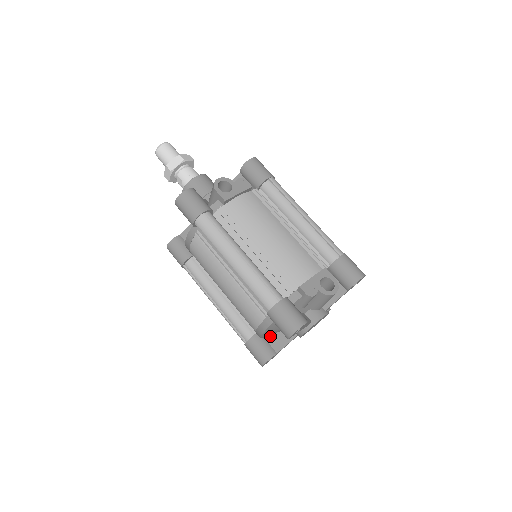
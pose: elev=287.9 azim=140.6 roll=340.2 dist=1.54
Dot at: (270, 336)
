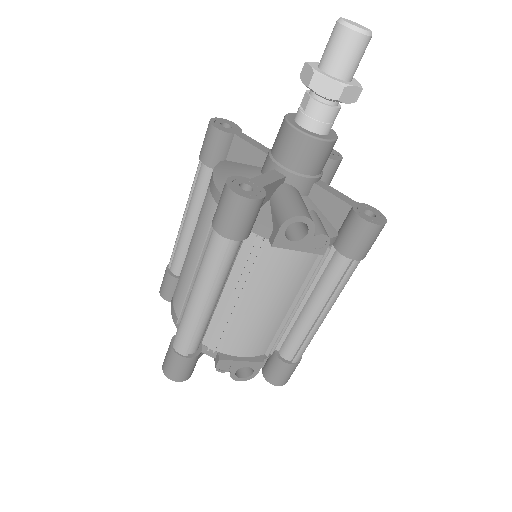
Dot at: occluded
